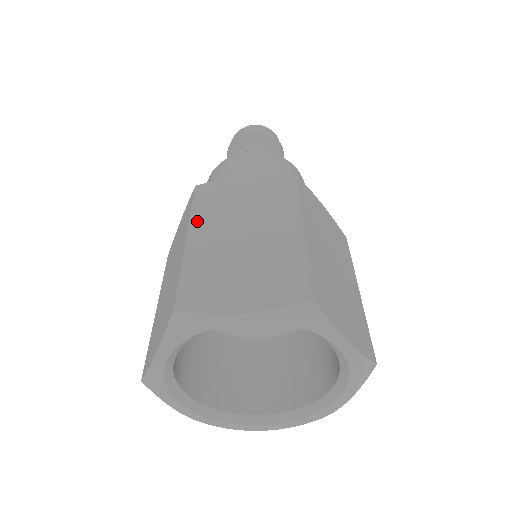
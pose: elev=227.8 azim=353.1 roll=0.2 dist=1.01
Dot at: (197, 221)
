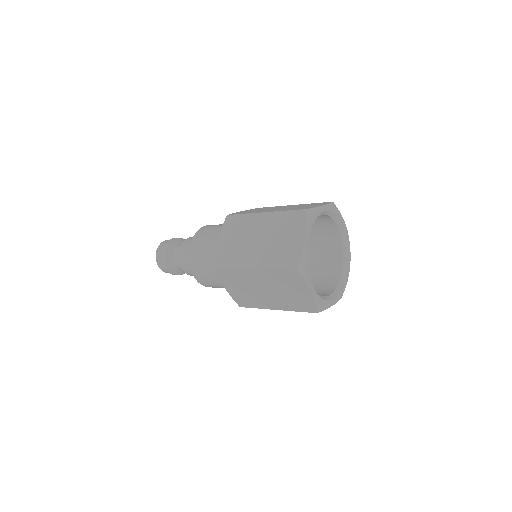
Dot at: (256, 212)
